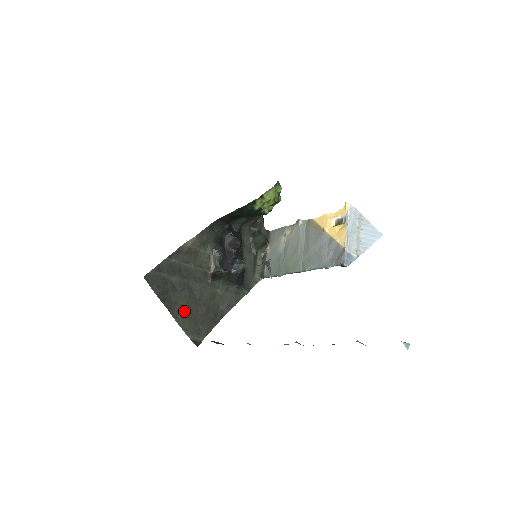
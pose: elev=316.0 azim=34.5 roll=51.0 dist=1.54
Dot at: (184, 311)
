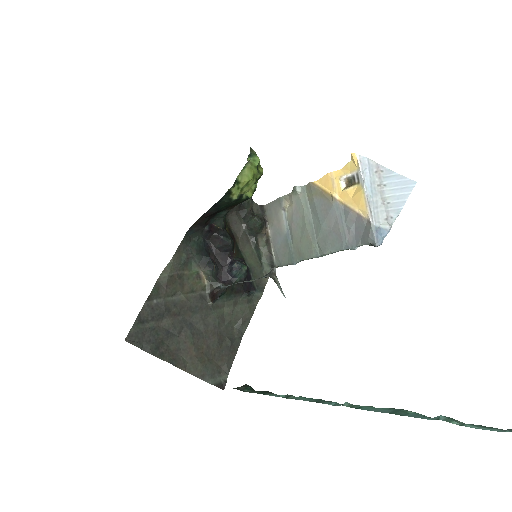
Dot at: (192, 355)
